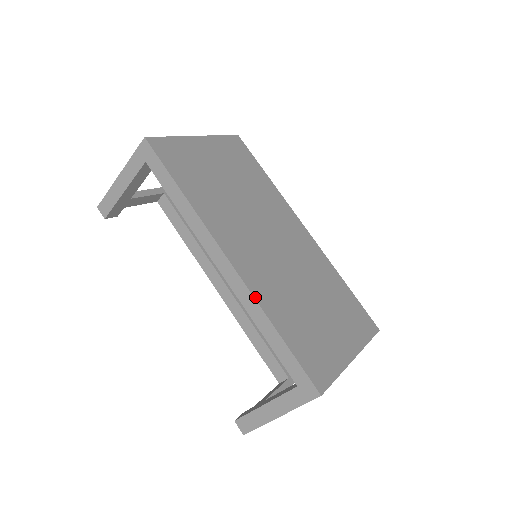
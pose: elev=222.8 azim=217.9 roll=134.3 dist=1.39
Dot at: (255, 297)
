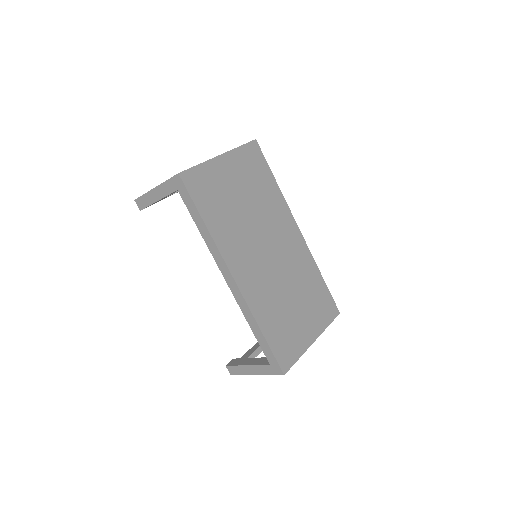
Dot at: (250, 307)
